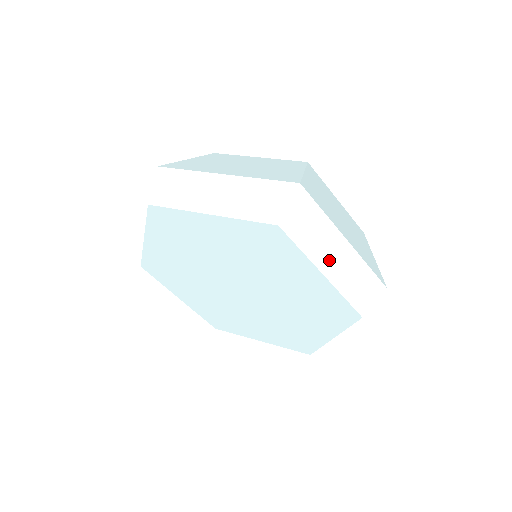
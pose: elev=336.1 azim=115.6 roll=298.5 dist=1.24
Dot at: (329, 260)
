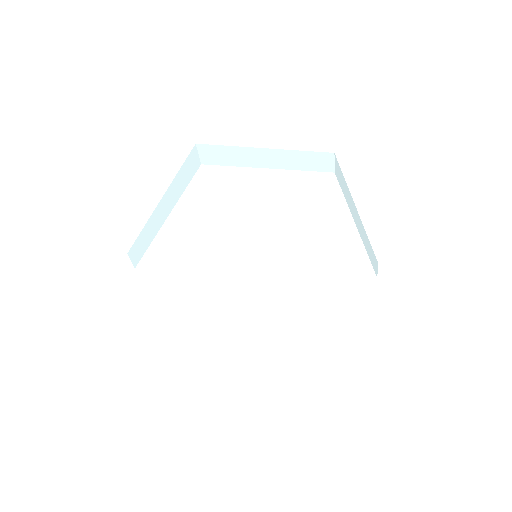
Dot at: (356, 219)
